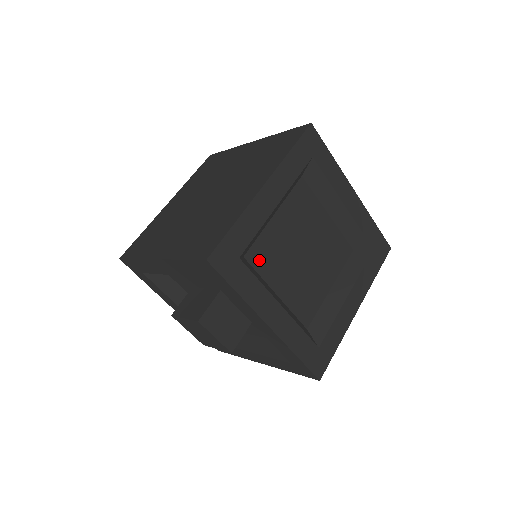
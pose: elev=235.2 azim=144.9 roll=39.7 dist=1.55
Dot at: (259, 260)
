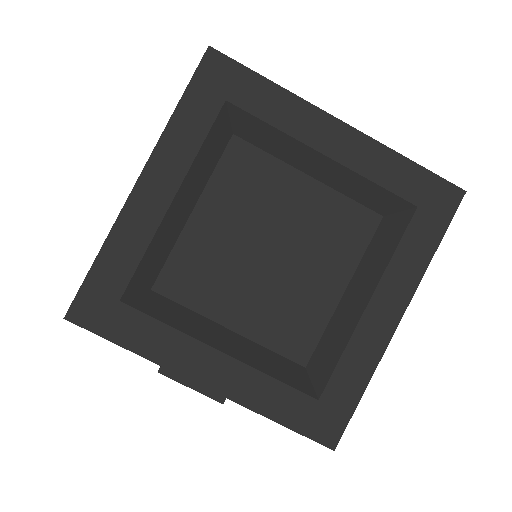
Dot at: (181, 287)
